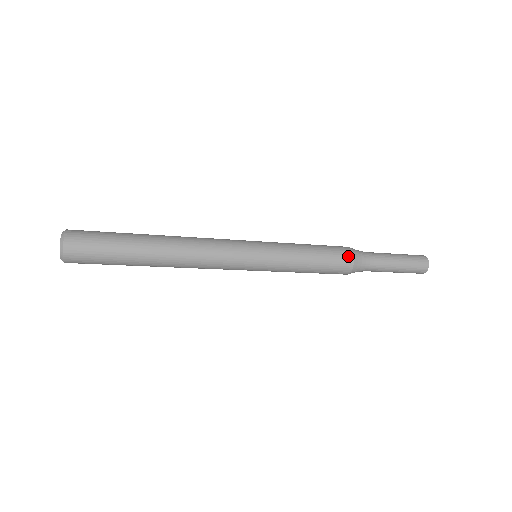
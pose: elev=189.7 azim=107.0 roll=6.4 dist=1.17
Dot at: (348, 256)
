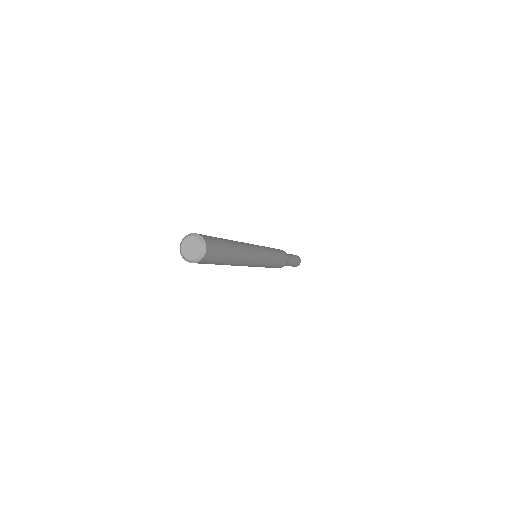
Dot at: (285, 264)
